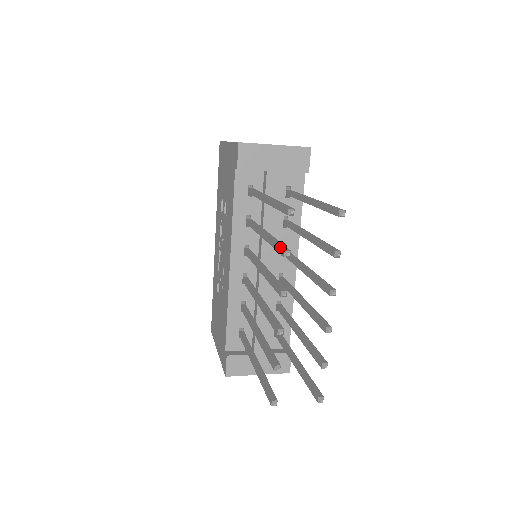
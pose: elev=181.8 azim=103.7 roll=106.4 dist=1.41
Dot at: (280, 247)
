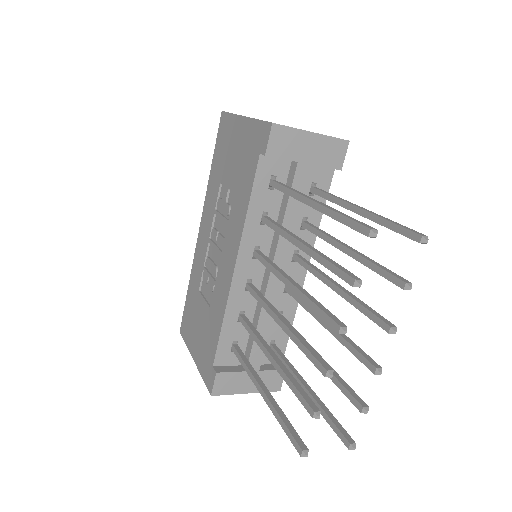
Dot at: (345, 272)
